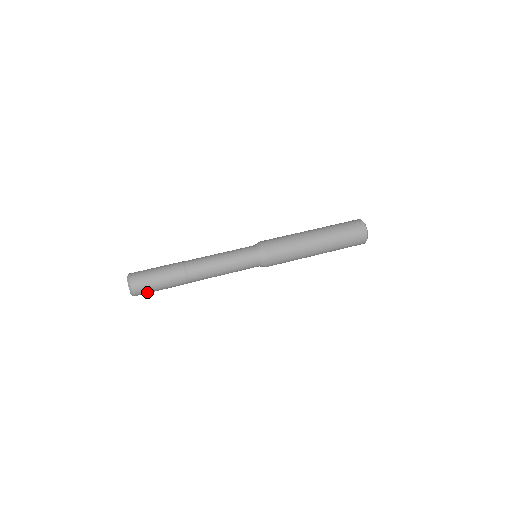
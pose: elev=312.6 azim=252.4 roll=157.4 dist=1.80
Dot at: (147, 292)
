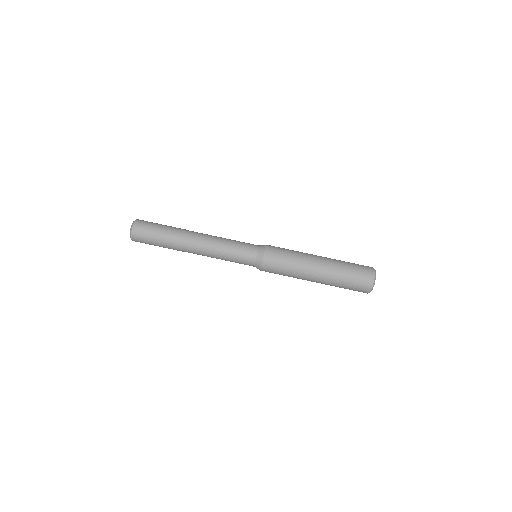
Dot at: occluded
